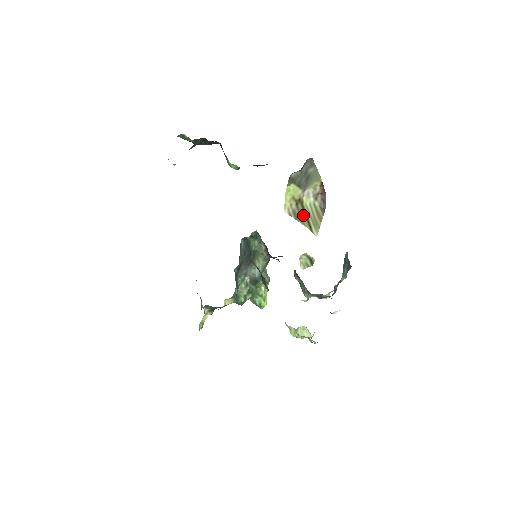
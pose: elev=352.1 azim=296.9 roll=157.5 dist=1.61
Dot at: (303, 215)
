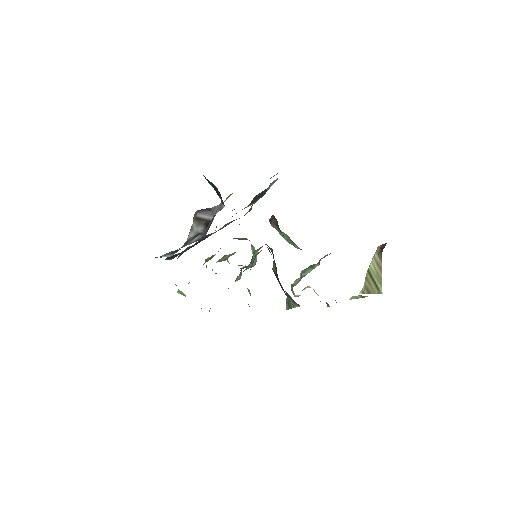
Dot at: (372, 282)
